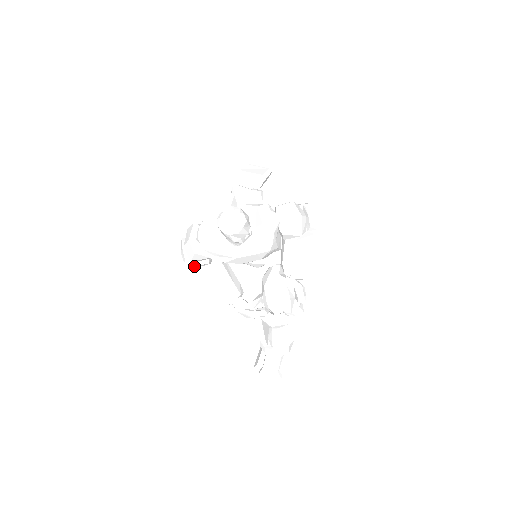
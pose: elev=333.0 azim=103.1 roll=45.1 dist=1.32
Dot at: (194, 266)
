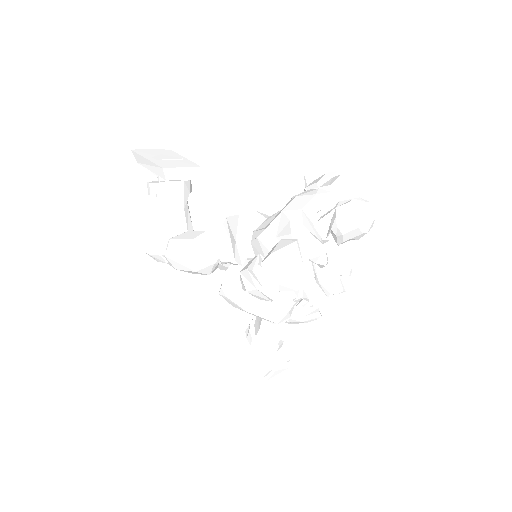
Dot at: occluded
